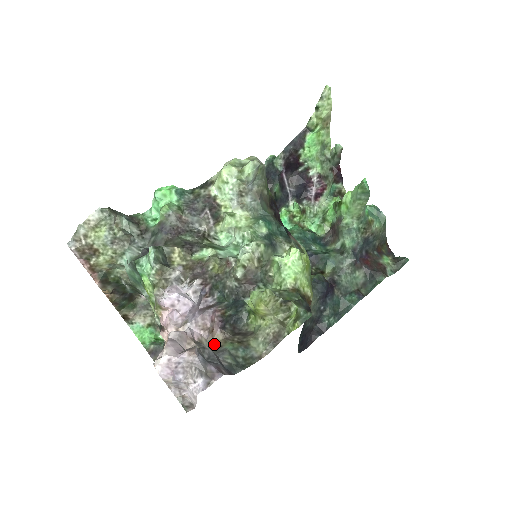
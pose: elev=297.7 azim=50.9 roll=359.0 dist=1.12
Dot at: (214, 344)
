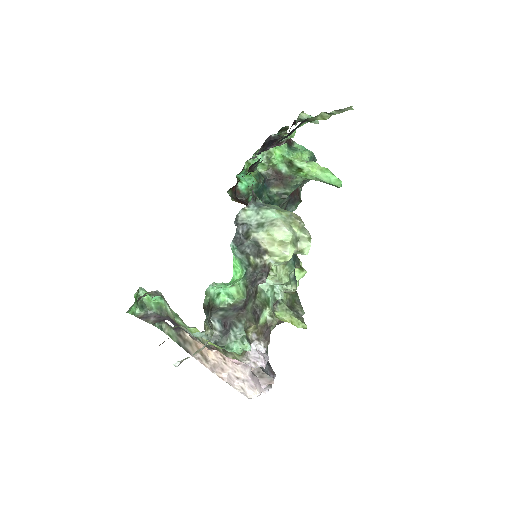
Dot at: occluded
